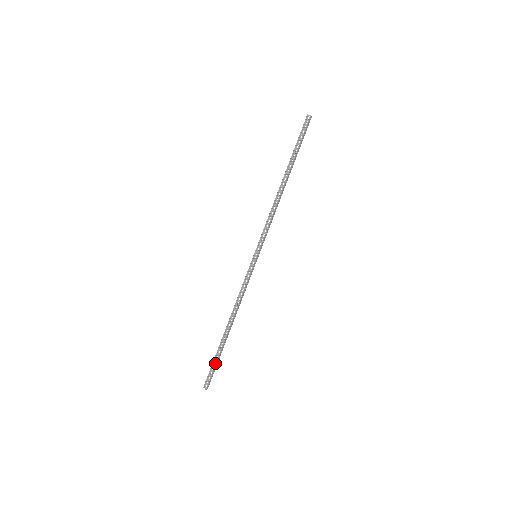
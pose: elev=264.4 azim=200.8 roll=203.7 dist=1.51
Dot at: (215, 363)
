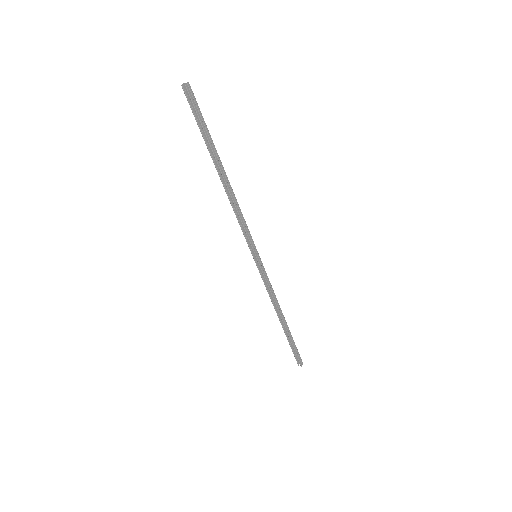
Dot at: (293, 348)
